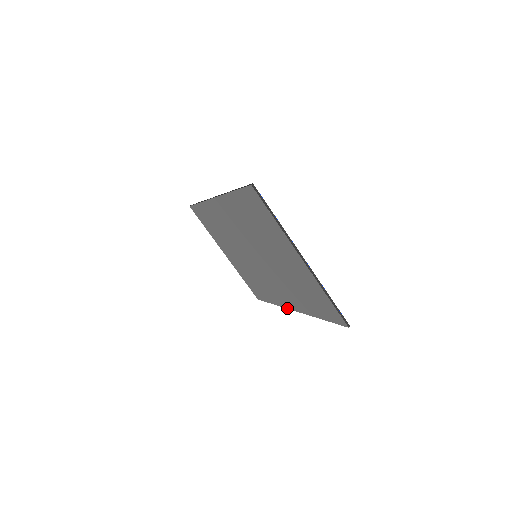
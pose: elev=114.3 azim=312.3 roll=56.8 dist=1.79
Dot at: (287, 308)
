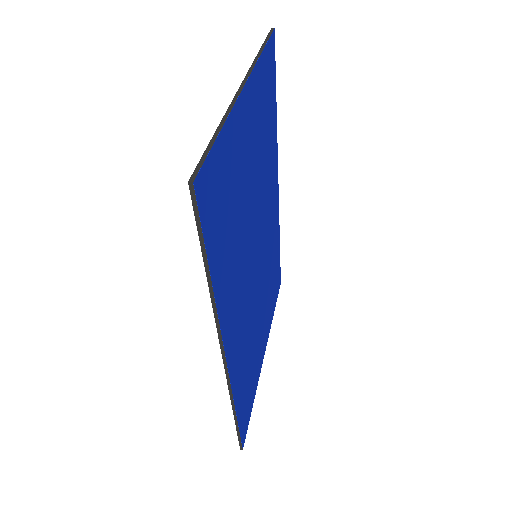
Dot at: (227, 376)
